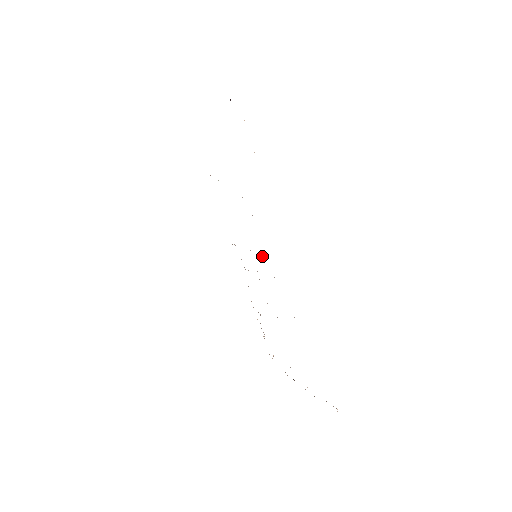
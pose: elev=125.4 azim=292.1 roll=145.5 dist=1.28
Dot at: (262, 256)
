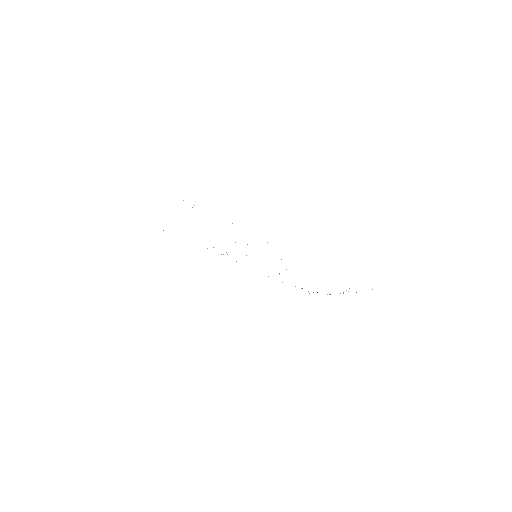
Dot at: occluded
